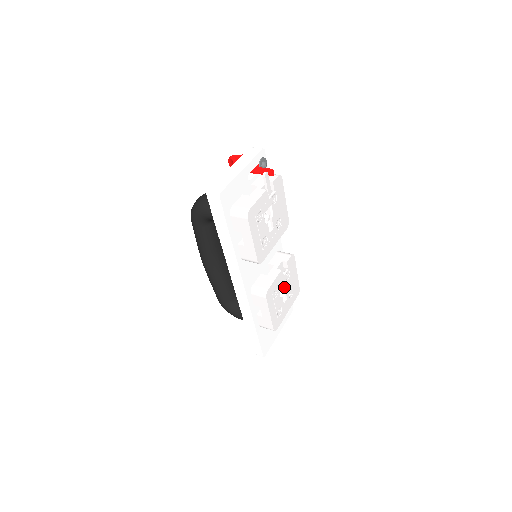
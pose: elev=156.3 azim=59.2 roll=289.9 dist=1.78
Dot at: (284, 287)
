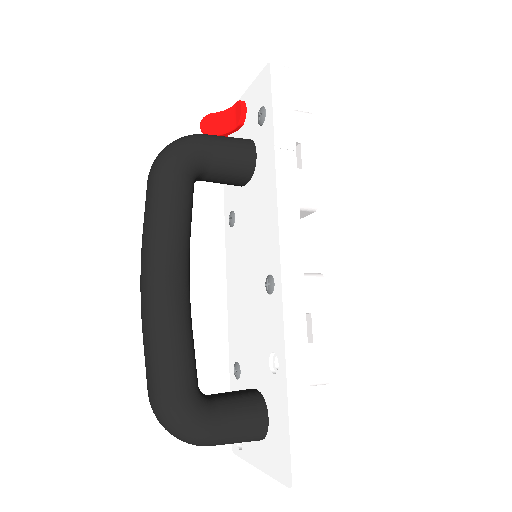
Dot at: occluded
